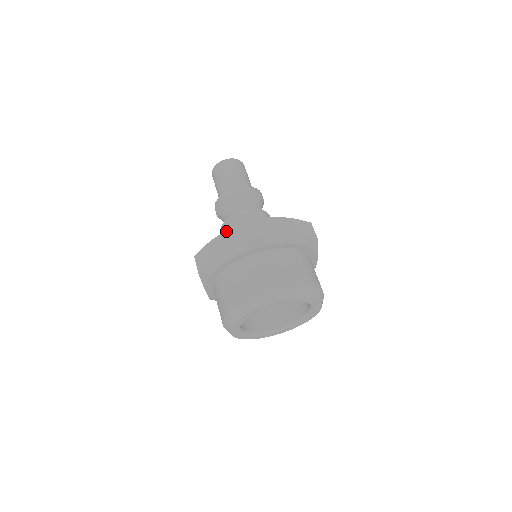
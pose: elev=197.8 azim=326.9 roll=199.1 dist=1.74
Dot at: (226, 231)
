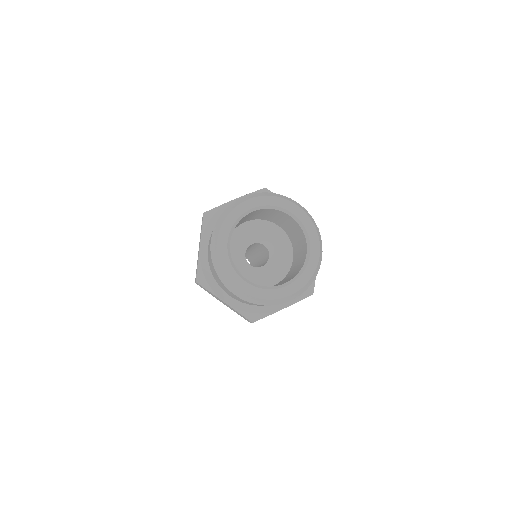
Dot at: occluded
